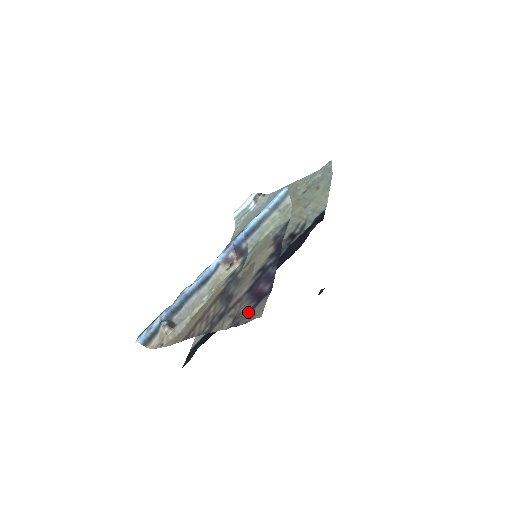
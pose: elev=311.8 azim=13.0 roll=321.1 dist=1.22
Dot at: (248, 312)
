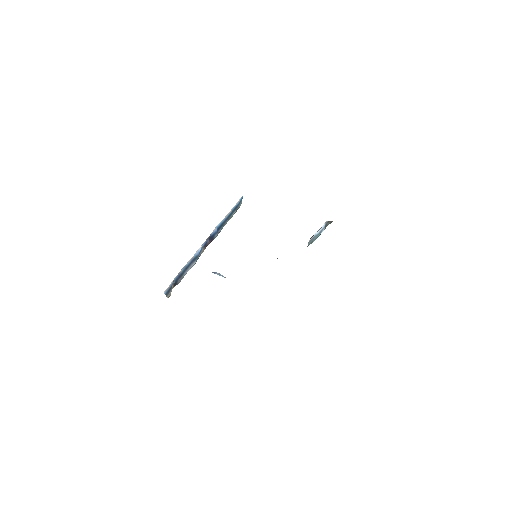
Dot at: occluded
